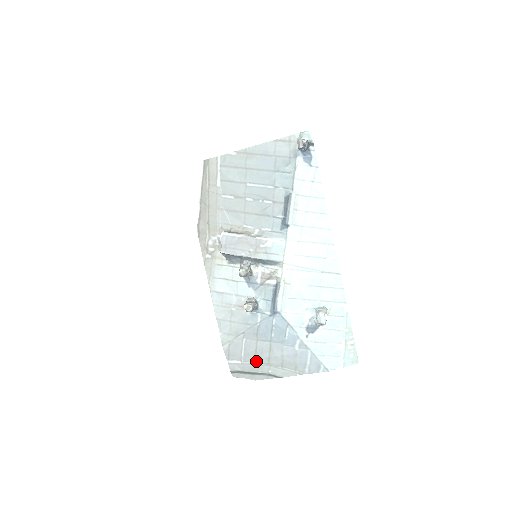
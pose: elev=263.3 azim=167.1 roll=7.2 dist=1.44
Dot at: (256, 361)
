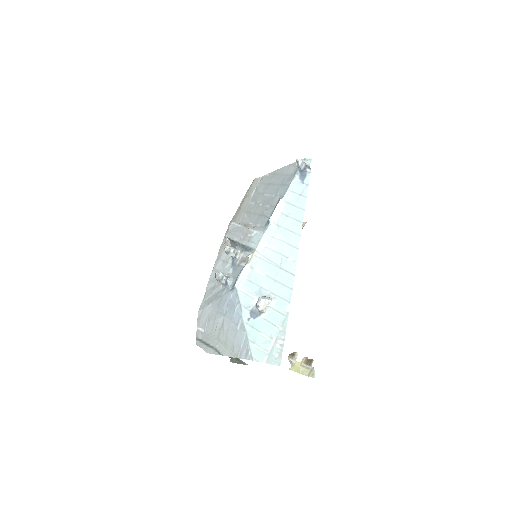
Dot at: (212, 333)
